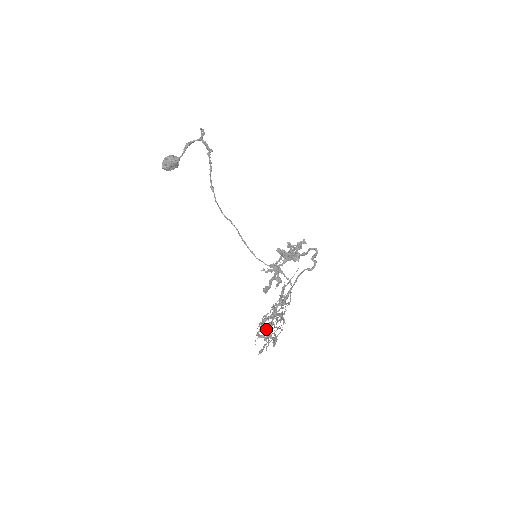
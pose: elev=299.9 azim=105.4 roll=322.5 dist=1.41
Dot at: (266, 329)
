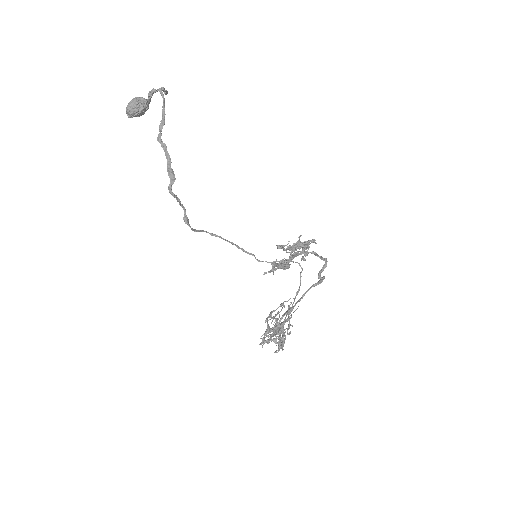
Dot at: (274, 317)
